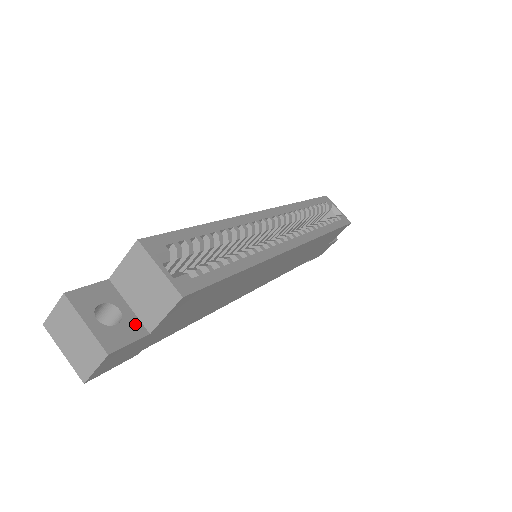
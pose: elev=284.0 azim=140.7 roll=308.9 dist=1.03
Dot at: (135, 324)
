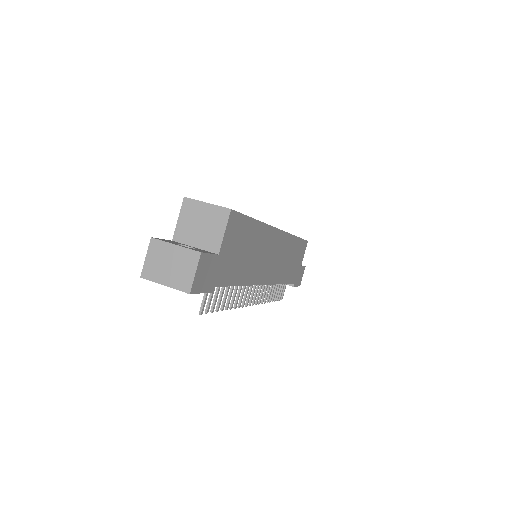
Dot at: (205, 251)
